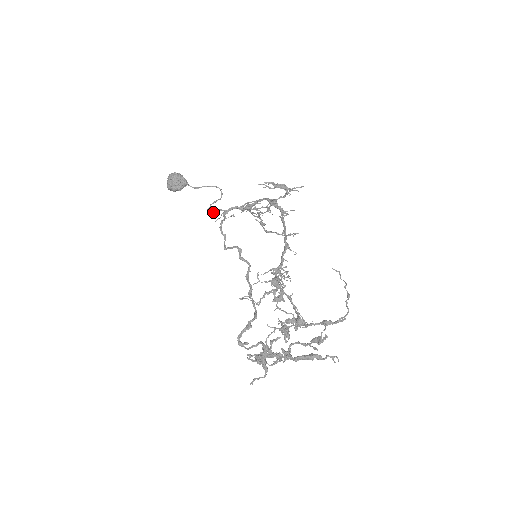
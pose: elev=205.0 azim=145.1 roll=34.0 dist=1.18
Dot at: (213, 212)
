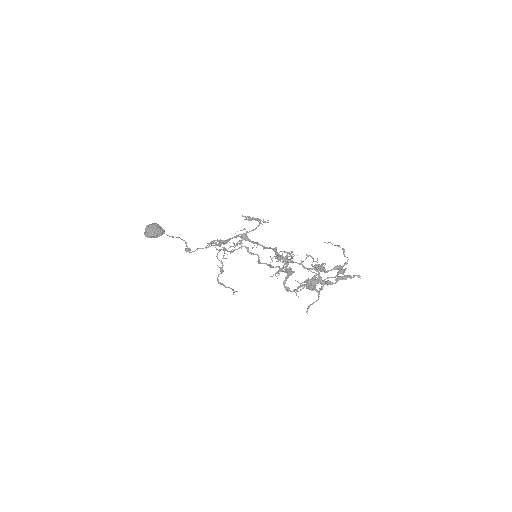
Dot at: occluded
